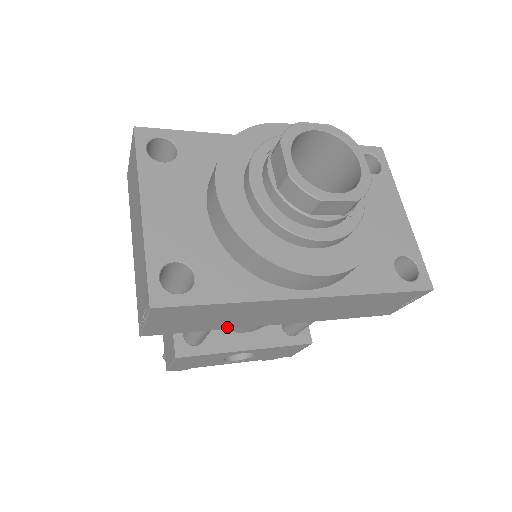
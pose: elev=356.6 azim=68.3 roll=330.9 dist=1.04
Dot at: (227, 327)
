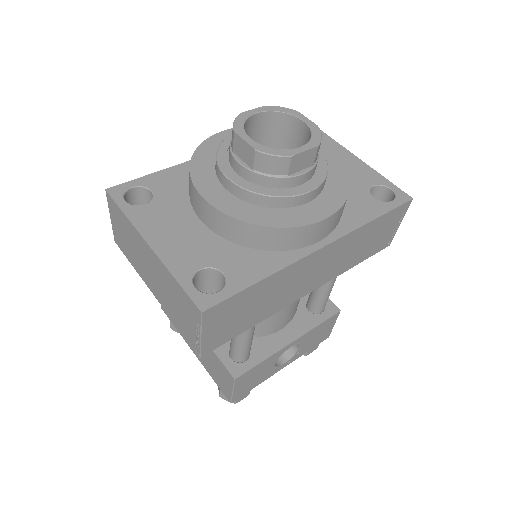
Dot at: (268, 315)
